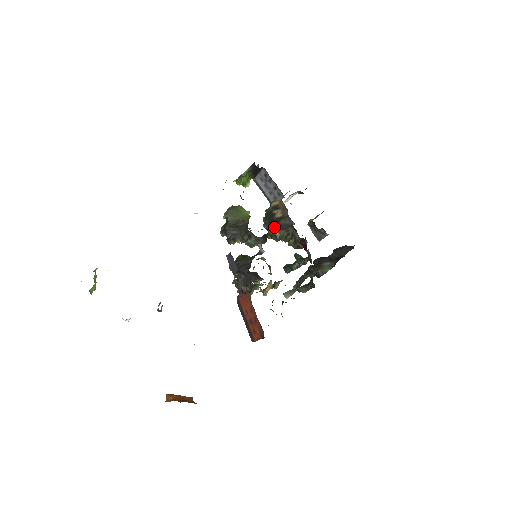
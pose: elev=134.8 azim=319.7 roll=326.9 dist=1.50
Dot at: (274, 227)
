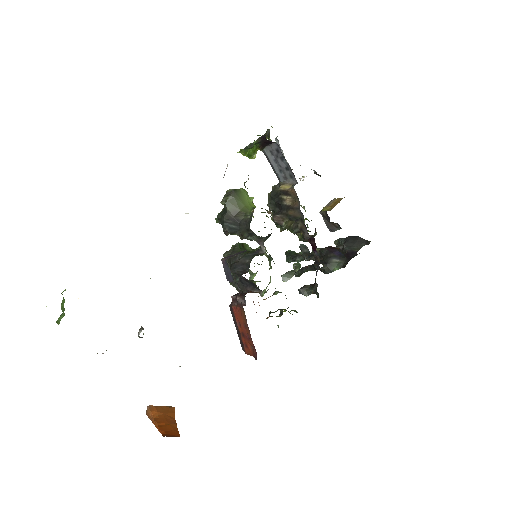
Dot at: (280, 215)
